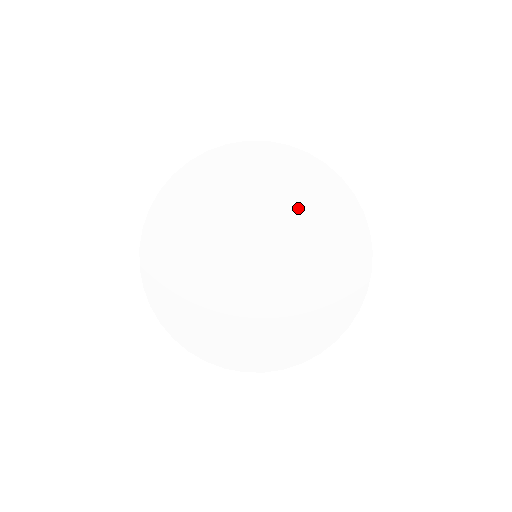
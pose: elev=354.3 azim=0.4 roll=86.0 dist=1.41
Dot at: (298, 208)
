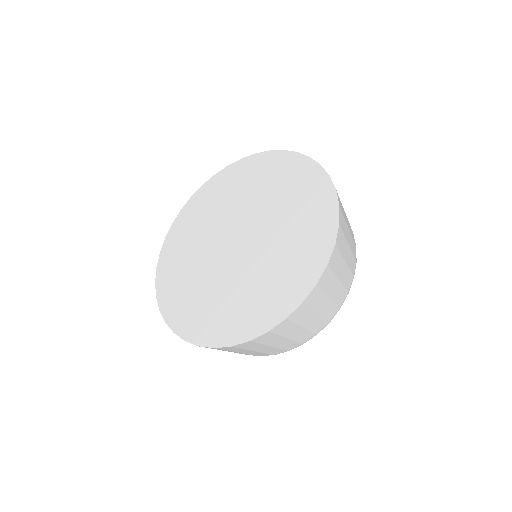
Dot at: (285, 200)
